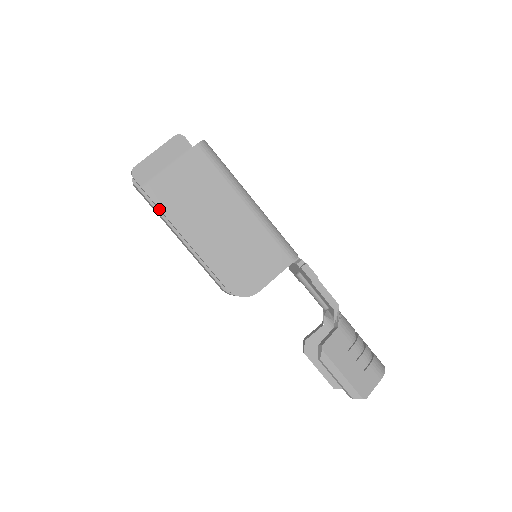
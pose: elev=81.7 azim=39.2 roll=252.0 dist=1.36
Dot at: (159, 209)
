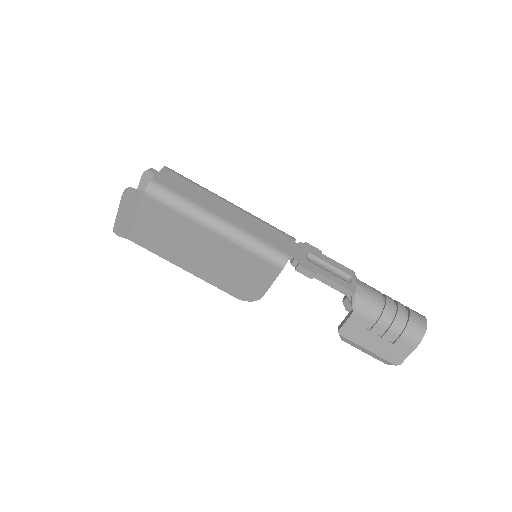
Dot at: (152, 250)
